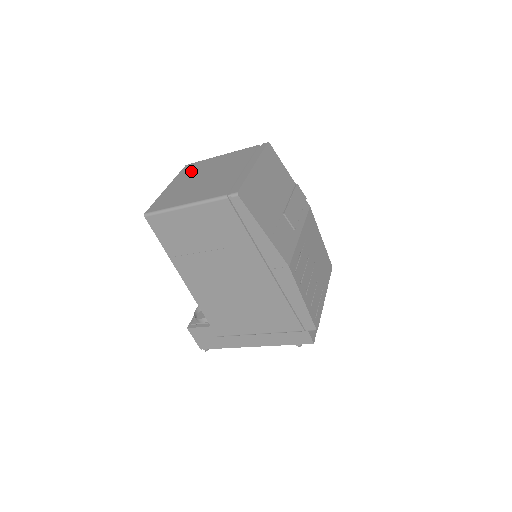
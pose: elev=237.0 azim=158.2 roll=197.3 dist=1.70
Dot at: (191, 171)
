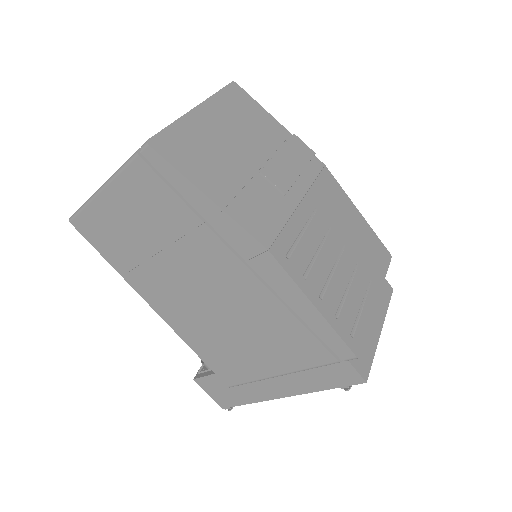
Dot at: occluded
